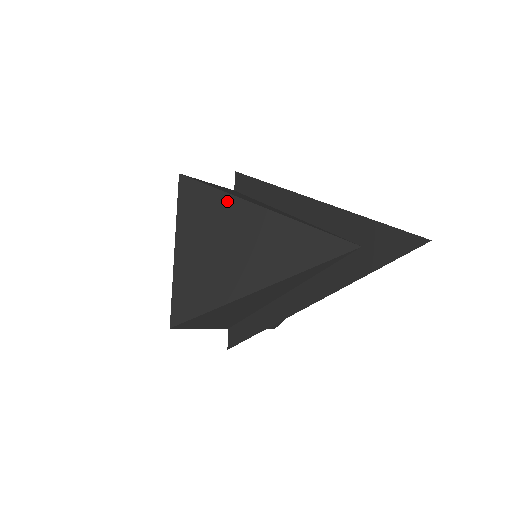
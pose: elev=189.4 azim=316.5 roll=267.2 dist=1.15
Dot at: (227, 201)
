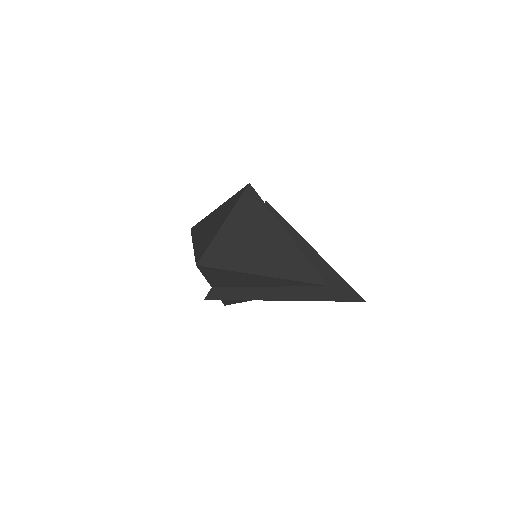
Dot at: (270, 217)
